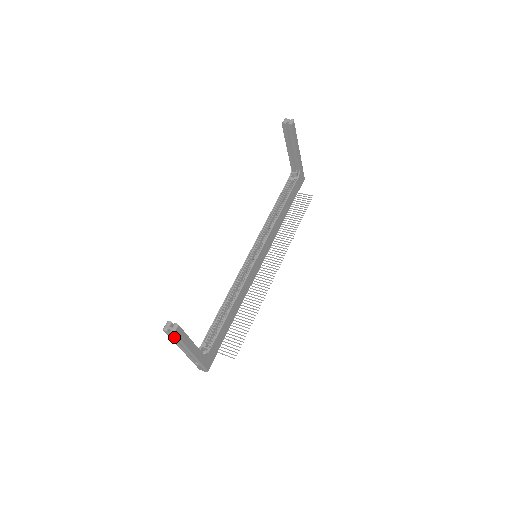
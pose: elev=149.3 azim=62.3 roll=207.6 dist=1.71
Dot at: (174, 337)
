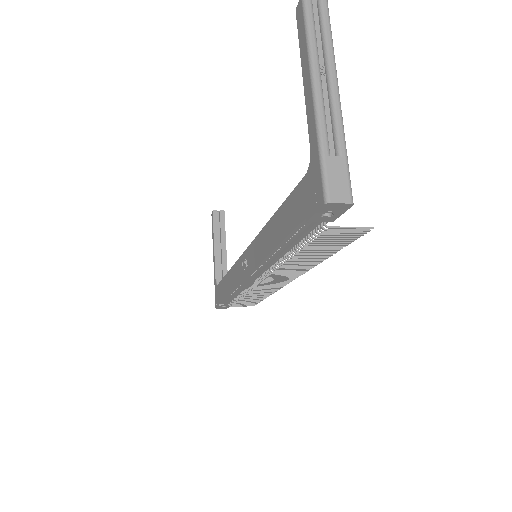
Dot at: (323, 11)
